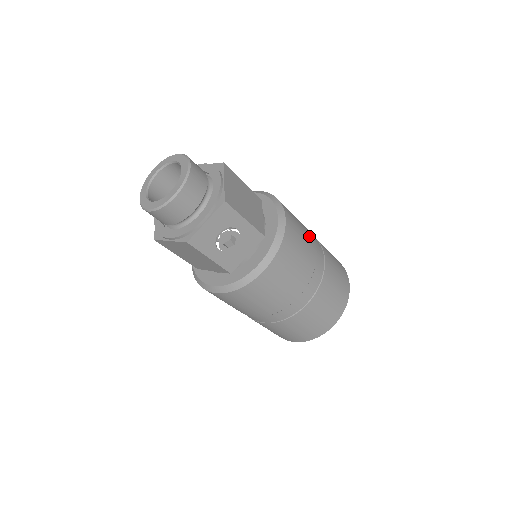
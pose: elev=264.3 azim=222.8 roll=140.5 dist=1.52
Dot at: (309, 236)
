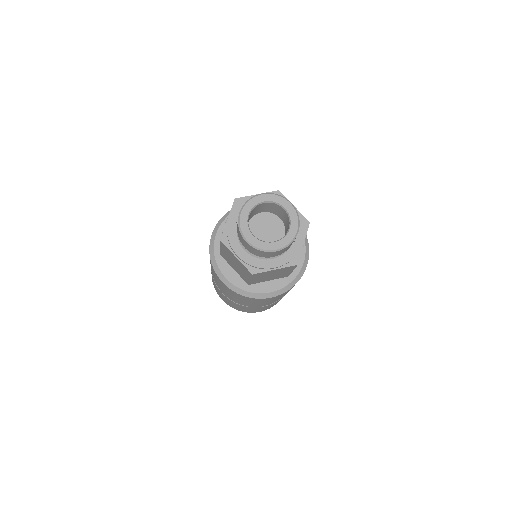
Dot at: occluded
